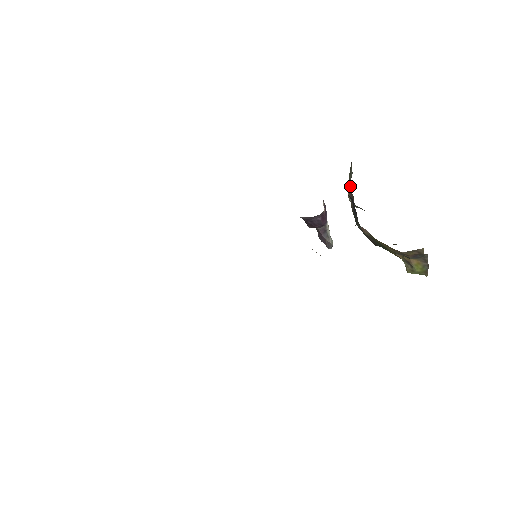
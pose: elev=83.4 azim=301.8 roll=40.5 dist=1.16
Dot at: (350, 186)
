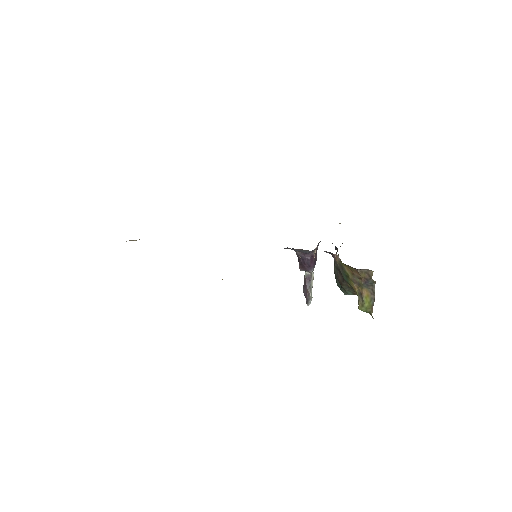
Dot at: occluded
